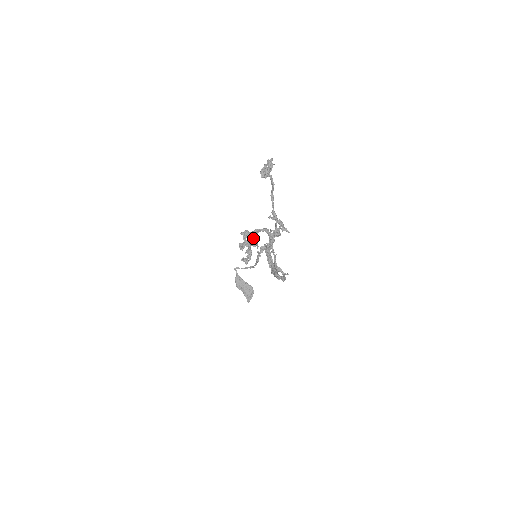
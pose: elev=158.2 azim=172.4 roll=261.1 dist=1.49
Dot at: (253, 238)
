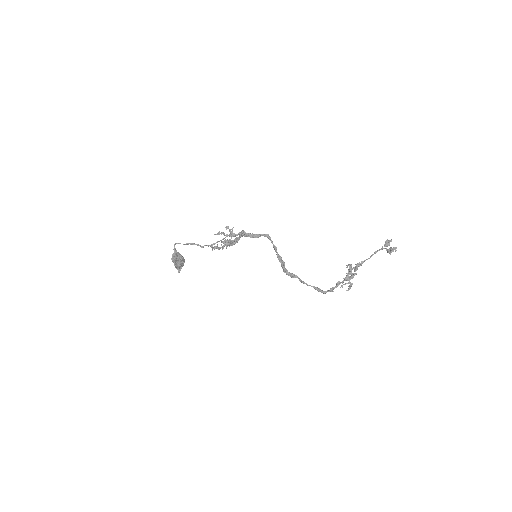
Dot at: (238, 234)
